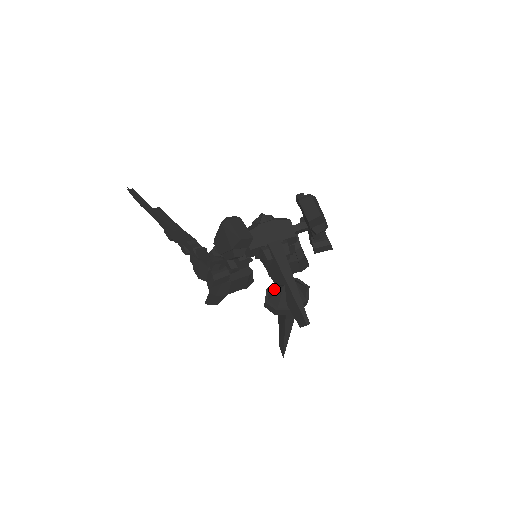
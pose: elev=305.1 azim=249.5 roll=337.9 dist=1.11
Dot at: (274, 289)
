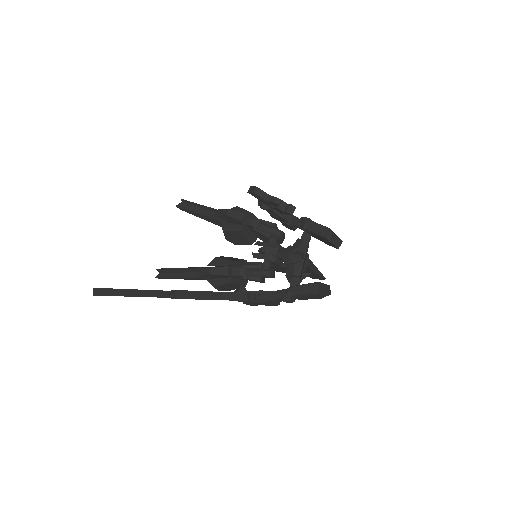
Dot at: occluded
